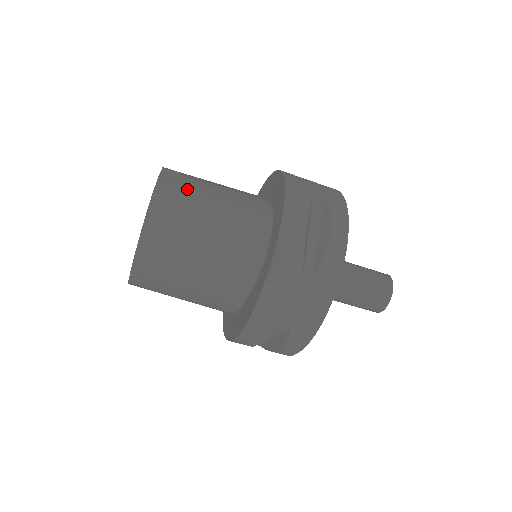
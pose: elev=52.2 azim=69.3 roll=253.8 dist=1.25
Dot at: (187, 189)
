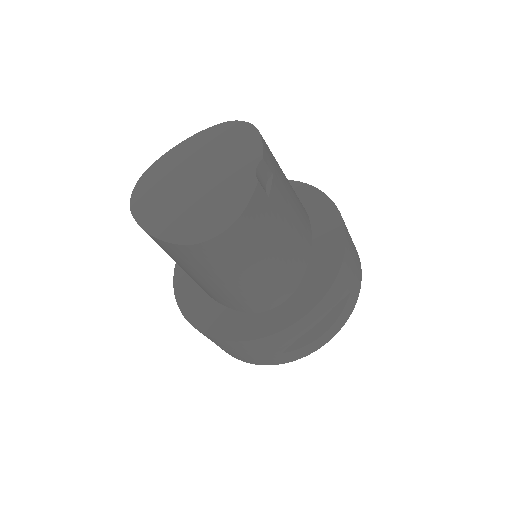
Dot at: (265, 223)
